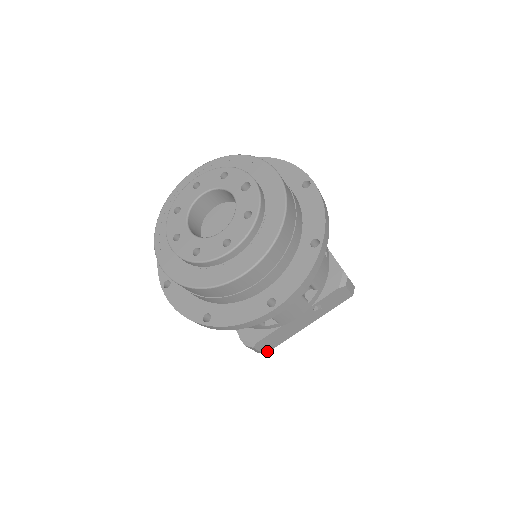
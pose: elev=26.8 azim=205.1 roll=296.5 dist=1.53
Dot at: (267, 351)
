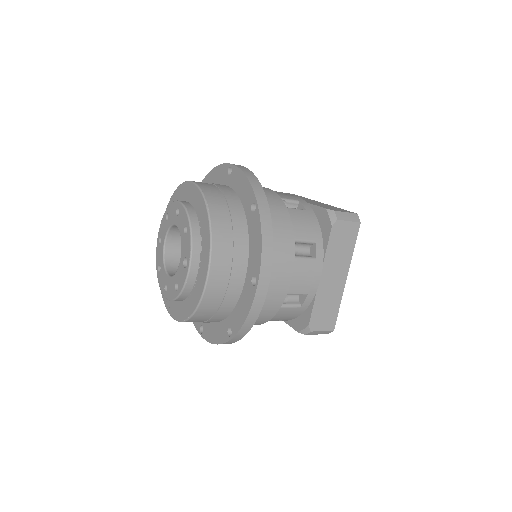
Dot at: occluded
